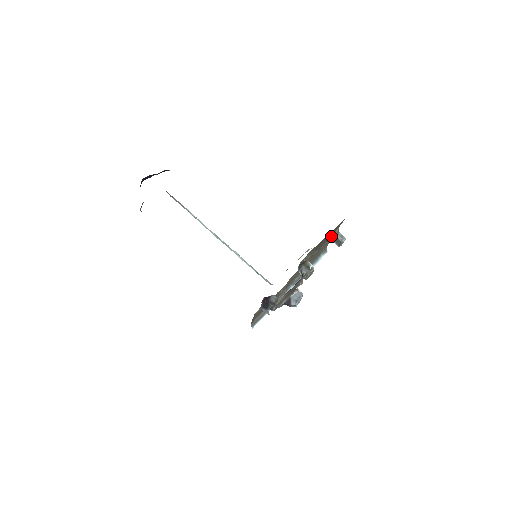
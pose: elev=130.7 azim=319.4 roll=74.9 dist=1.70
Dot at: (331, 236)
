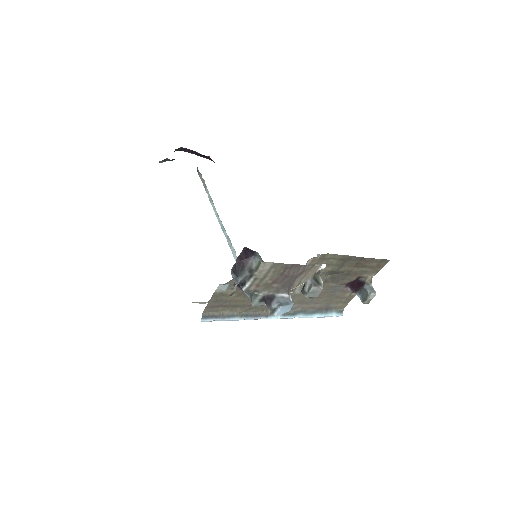
Dot at: (359, 279)
